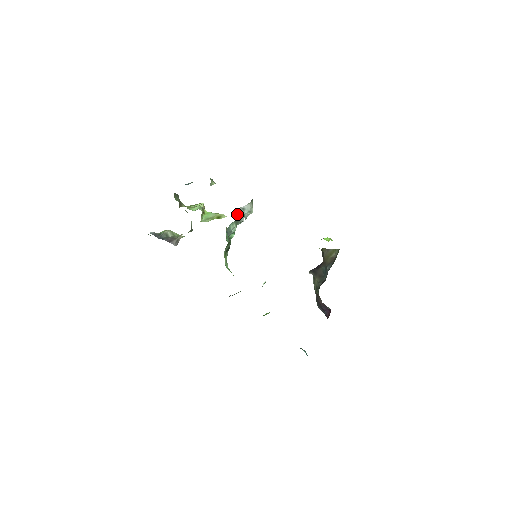
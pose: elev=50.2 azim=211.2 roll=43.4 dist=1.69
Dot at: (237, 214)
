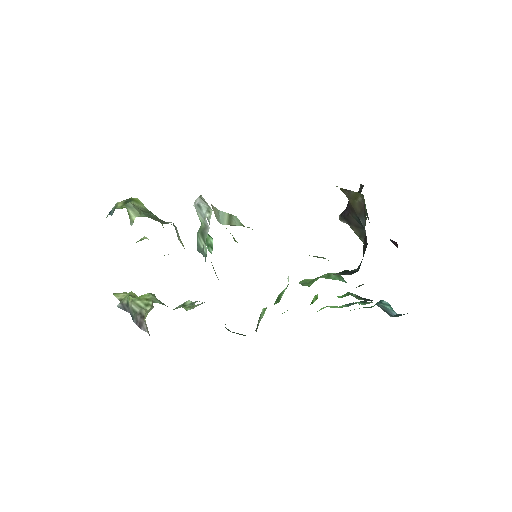
Dot at: (197, 212)
